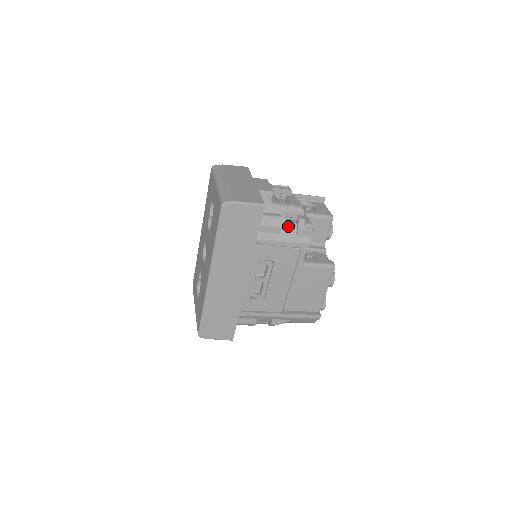
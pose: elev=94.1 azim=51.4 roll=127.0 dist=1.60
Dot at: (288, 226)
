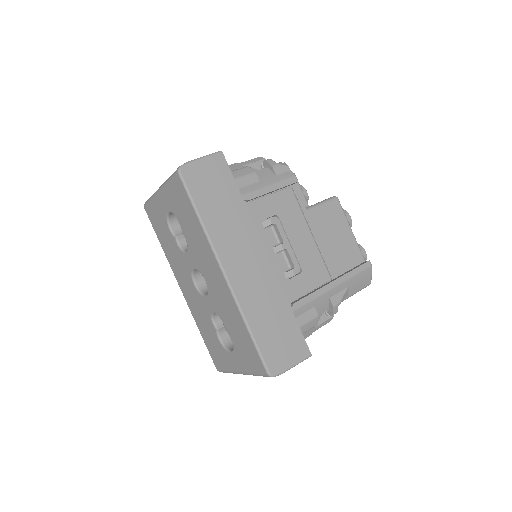
Dot at: (261, 172)
